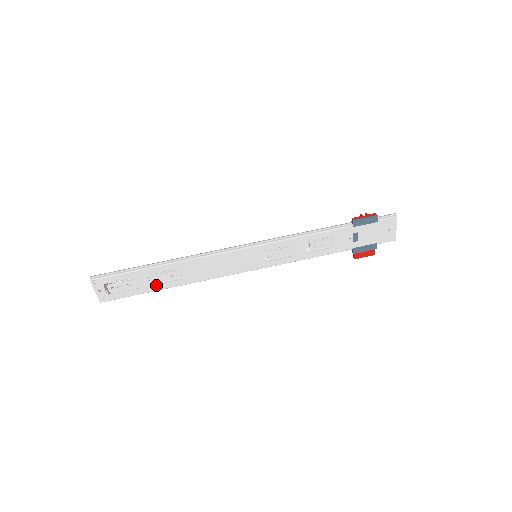
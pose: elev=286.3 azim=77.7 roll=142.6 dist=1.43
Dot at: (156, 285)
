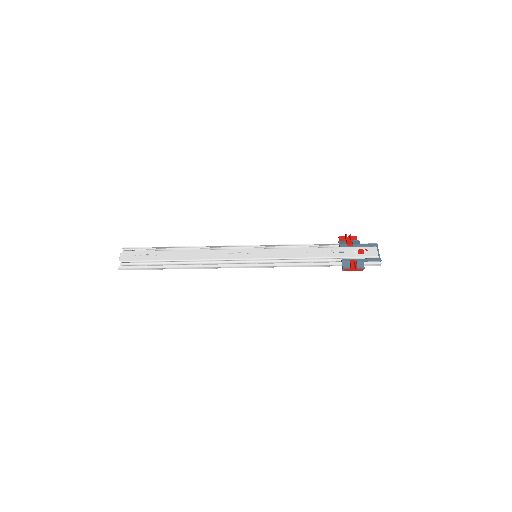
Dot at: occluded
